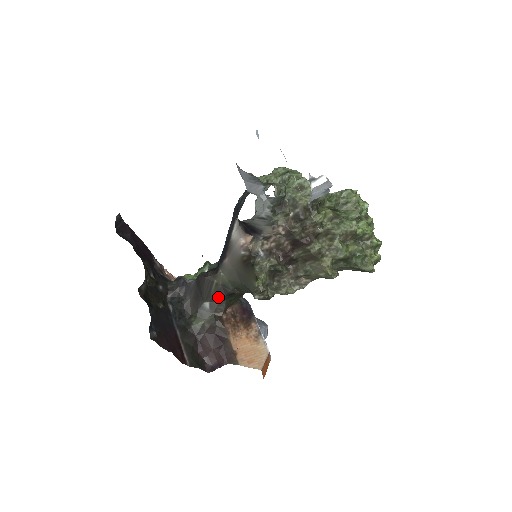
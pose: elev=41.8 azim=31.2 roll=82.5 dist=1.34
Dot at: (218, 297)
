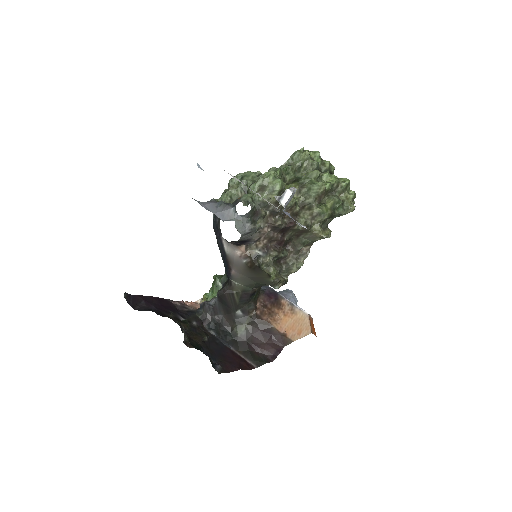
Dot at: (244, 302)
